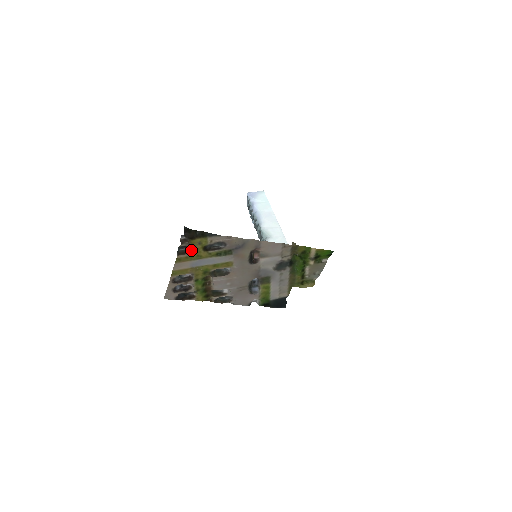
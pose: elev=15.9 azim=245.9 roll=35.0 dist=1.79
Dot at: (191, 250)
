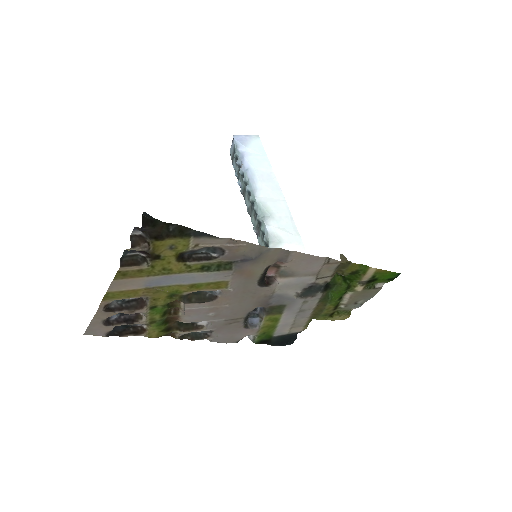
Dot at: (151, 258)
